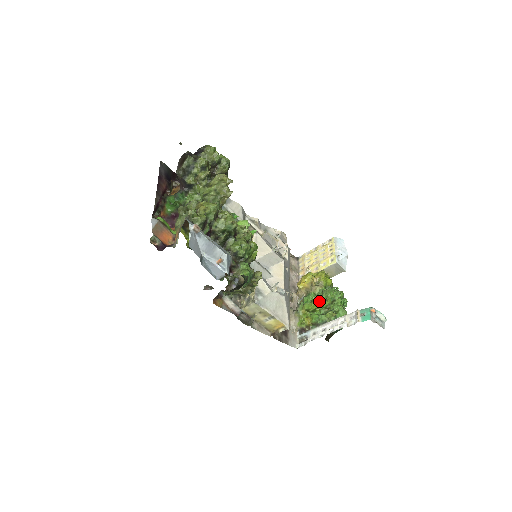
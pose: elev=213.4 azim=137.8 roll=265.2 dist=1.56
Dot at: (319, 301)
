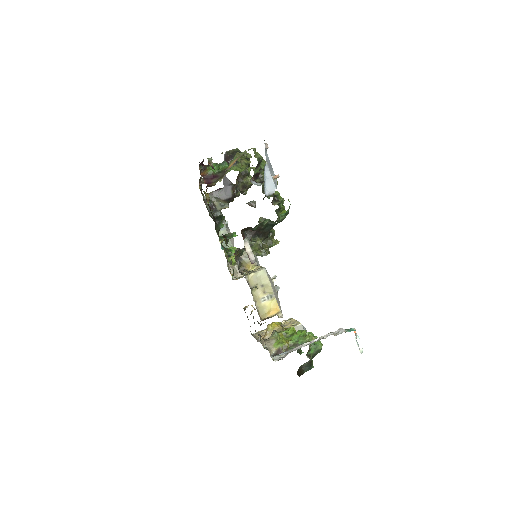
Dot at: occluded
